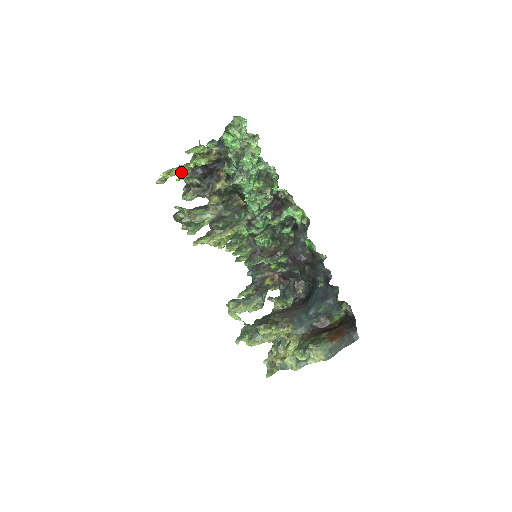
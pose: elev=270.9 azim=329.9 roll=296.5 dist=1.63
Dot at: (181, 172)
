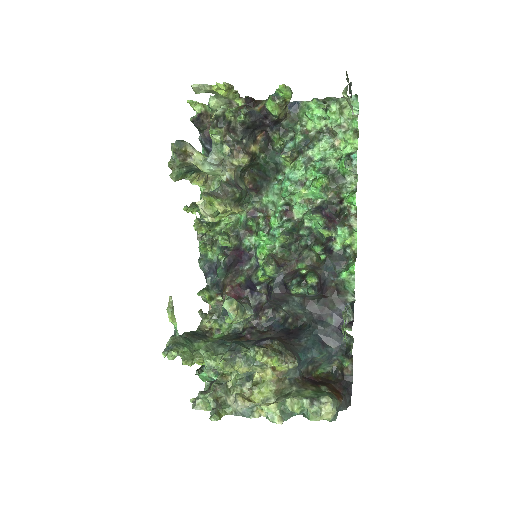
Dot at: (215, 98)
